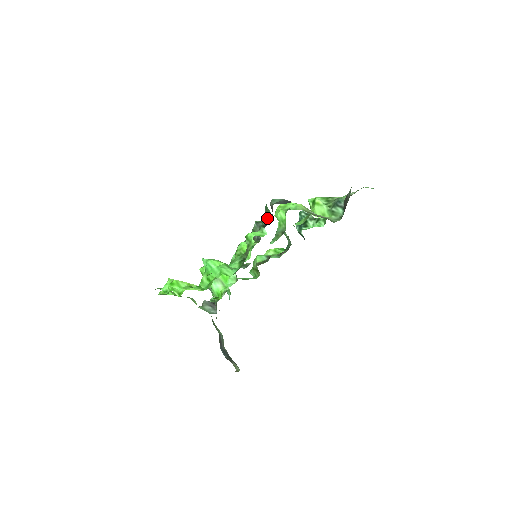
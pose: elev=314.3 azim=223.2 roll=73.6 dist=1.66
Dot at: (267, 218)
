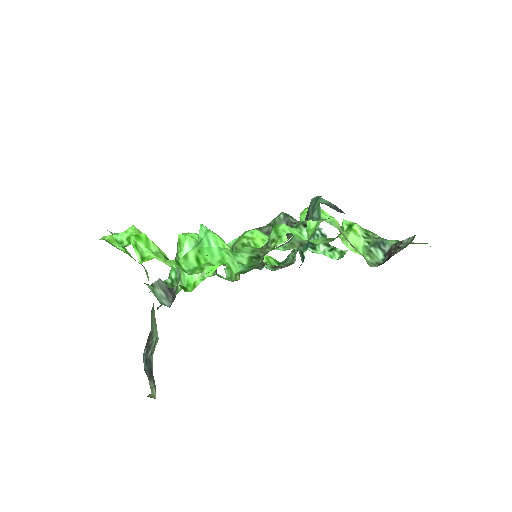
Dot at: (310, 217)
